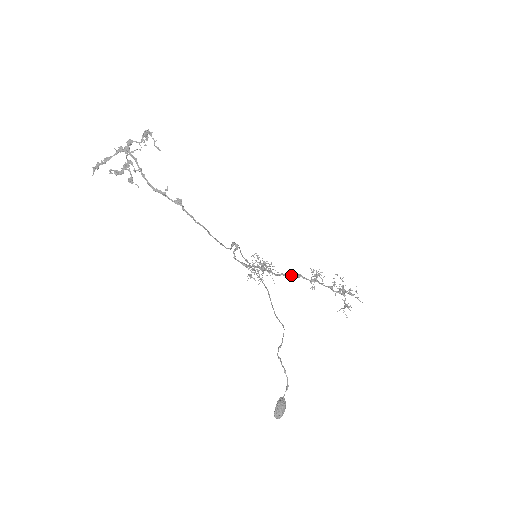
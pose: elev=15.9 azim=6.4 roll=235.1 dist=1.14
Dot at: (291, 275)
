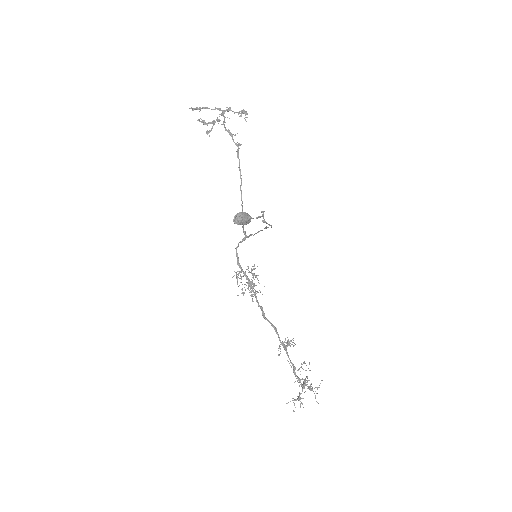
Dot at: occluded
